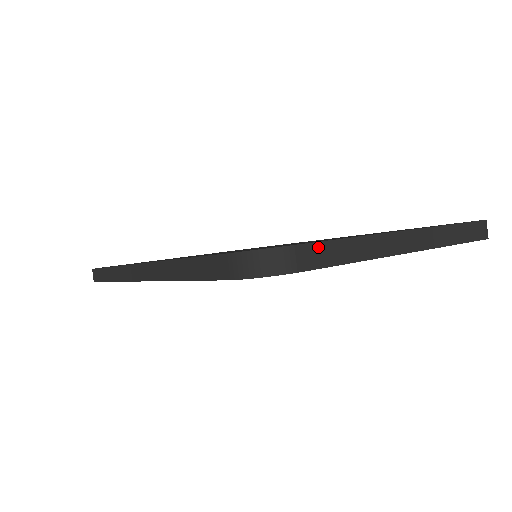
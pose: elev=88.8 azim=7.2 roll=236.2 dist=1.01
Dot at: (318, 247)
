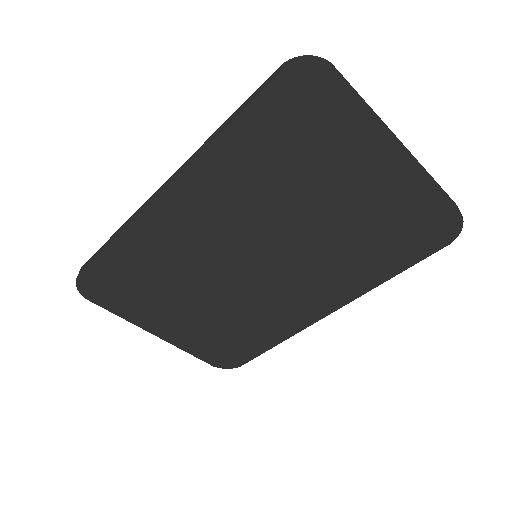
Dot at: (346, 80)
